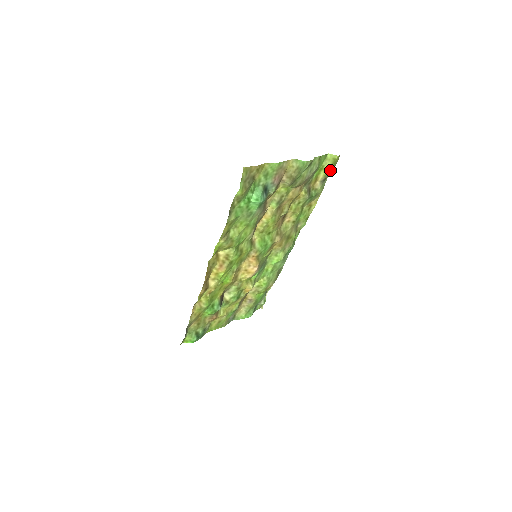
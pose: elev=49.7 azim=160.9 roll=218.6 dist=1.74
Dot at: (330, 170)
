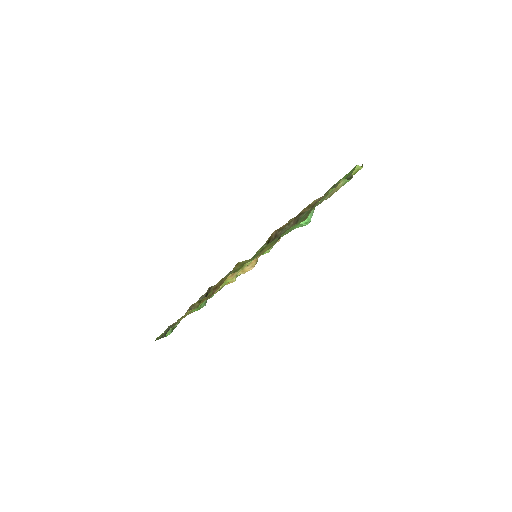
Dot at: occluded
